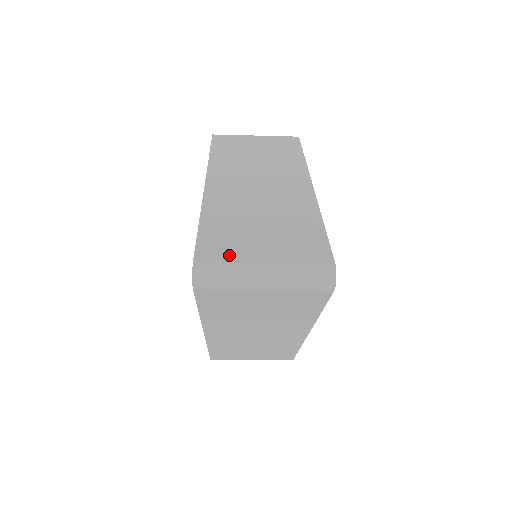
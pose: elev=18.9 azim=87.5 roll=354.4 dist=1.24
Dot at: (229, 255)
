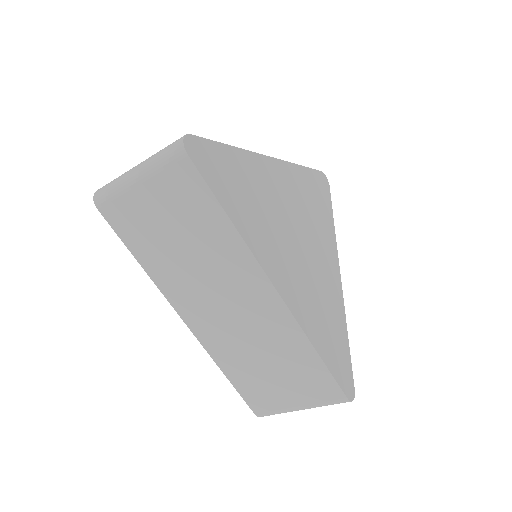
Dot at: occluded
